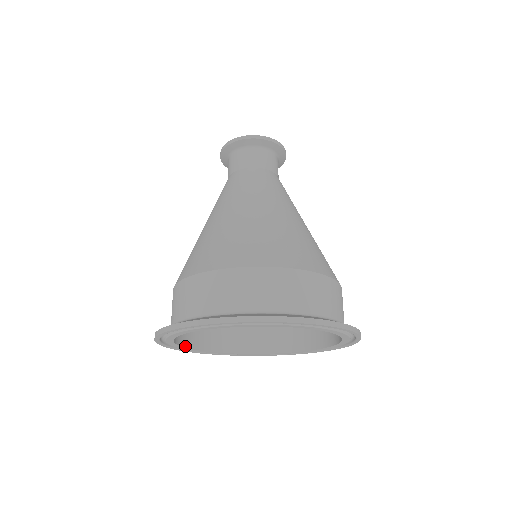
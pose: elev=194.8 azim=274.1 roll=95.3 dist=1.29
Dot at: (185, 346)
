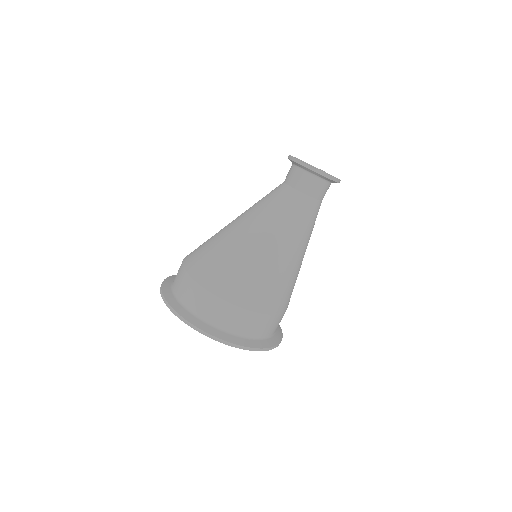
Dot at: occluded
